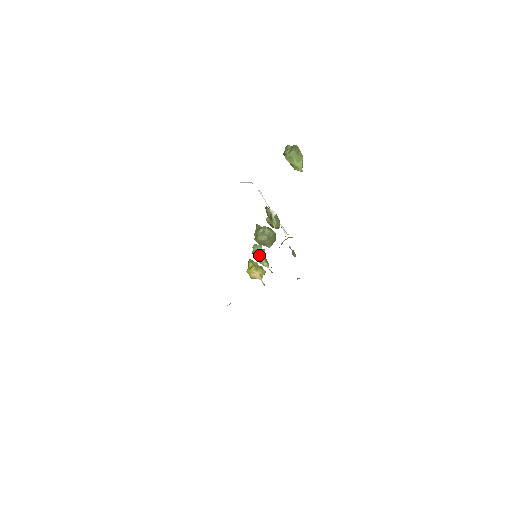
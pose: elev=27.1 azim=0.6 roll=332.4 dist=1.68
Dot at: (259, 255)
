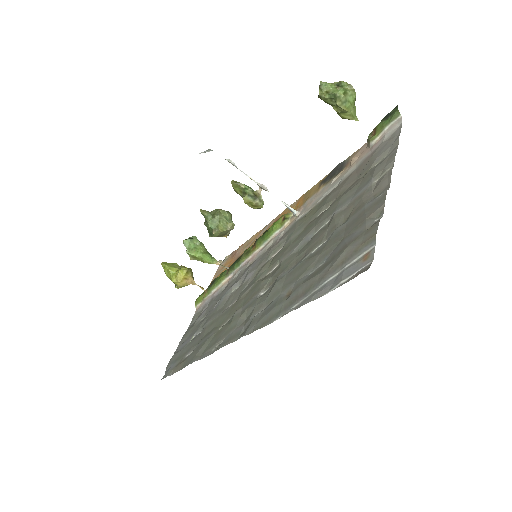
Dot at: (202, 252)
